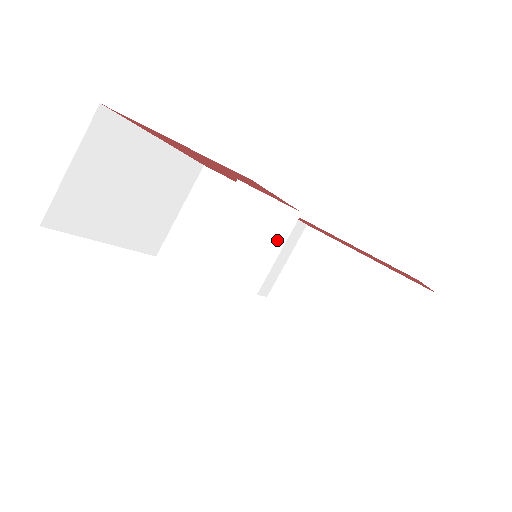
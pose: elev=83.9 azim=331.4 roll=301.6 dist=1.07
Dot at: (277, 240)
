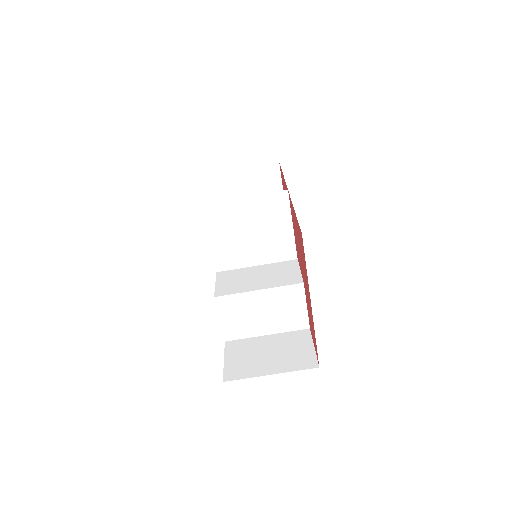
Dot at: (288, 327)
